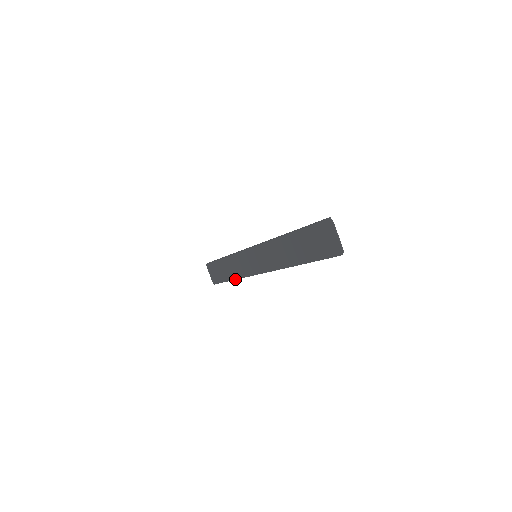
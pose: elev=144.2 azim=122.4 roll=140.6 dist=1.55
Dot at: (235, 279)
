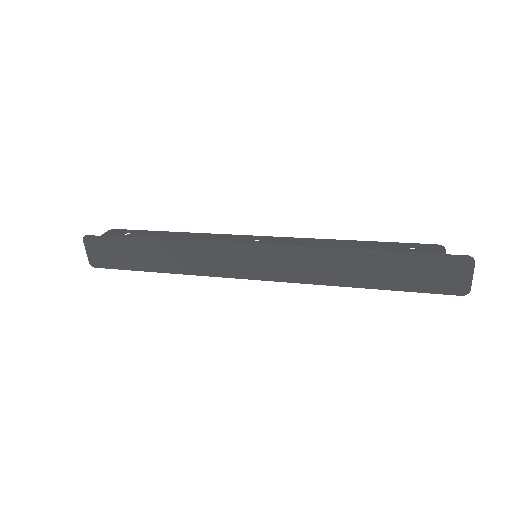
Dot at: (175, 273)
